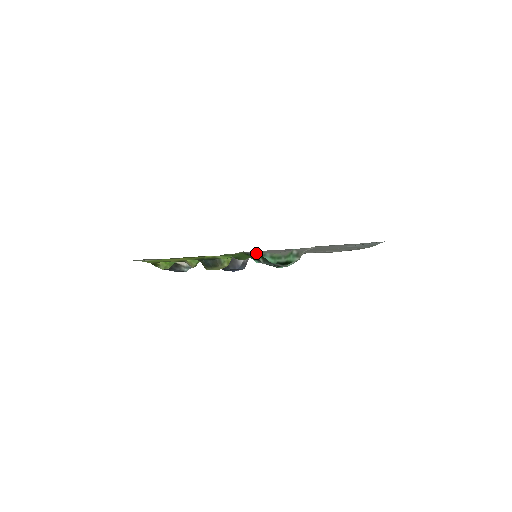
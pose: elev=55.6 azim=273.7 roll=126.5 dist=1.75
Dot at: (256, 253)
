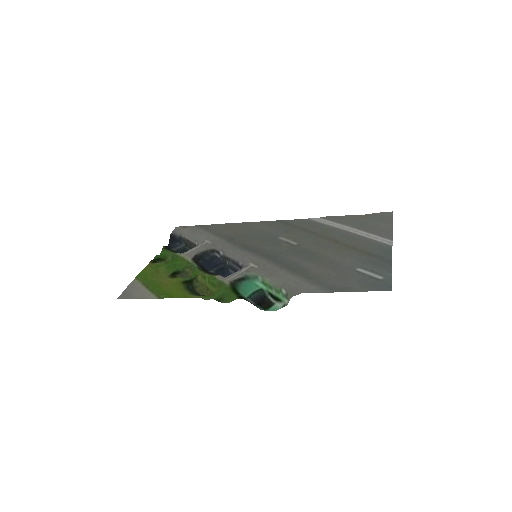
Dot at: (247, 275)
